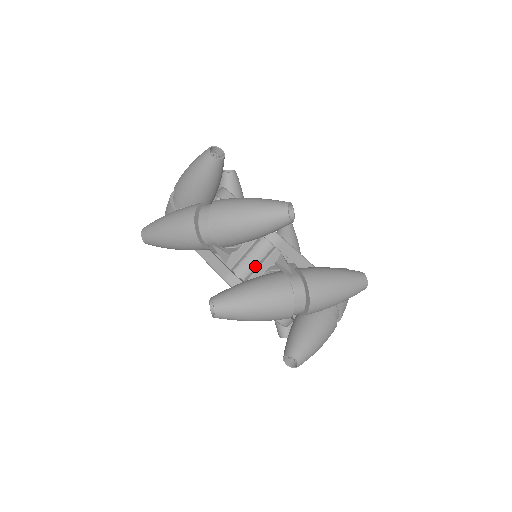
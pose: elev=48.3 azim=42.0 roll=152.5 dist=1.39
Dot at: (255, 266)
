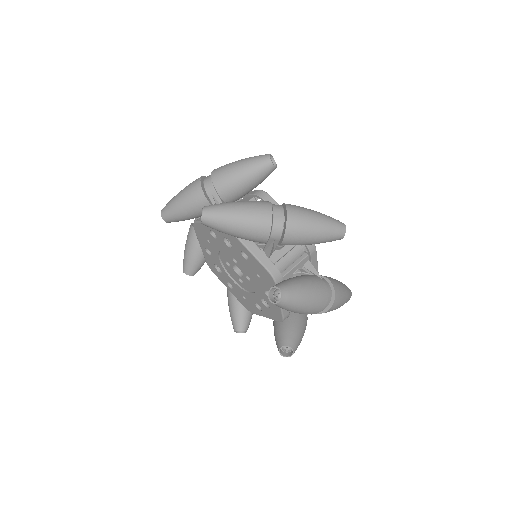
Dot at: (288, 266)
